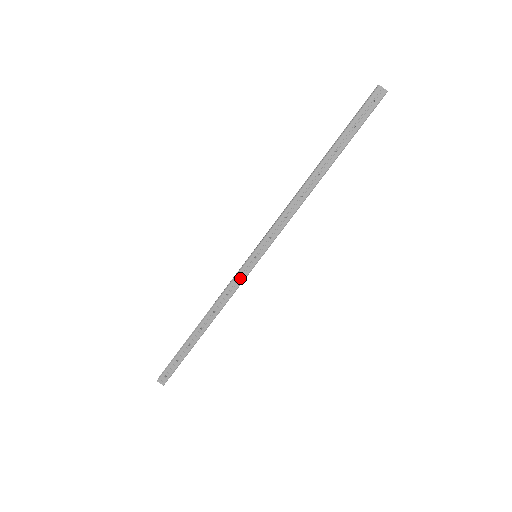
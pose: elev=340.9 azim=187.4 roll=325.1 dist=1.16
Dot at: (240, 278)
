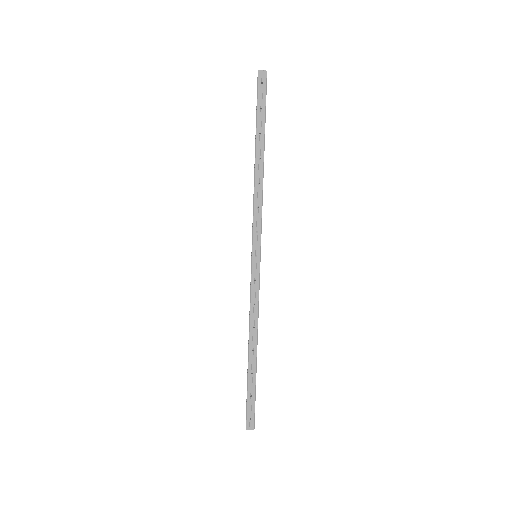
Dot at: (255, 282)
